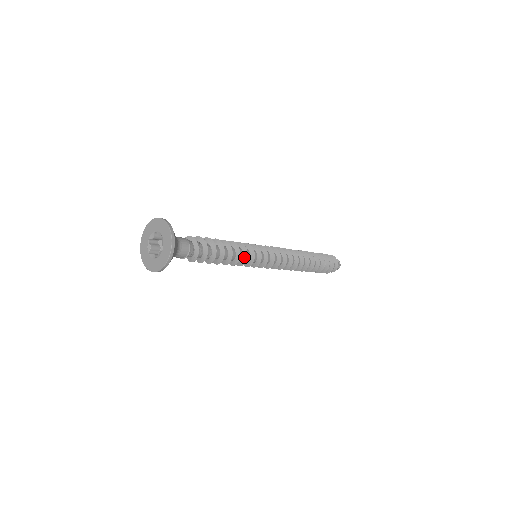
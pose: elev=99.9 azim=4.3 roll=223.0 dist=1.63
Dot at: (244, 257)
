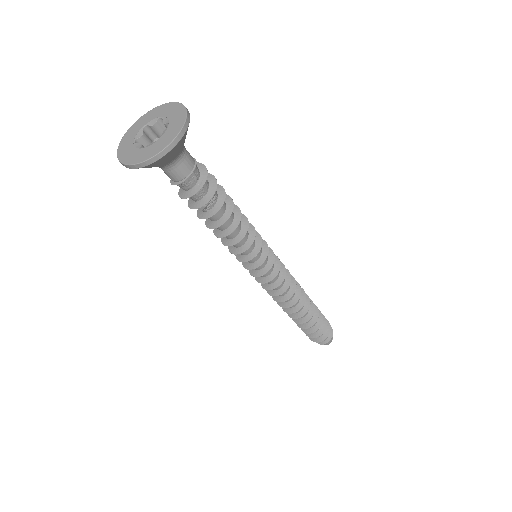
Dot at: (250, 232)
